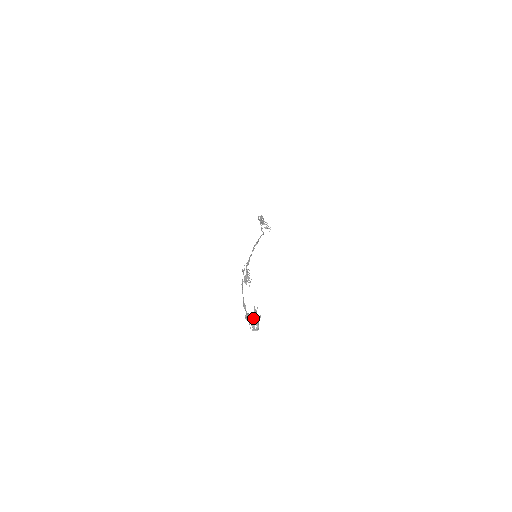
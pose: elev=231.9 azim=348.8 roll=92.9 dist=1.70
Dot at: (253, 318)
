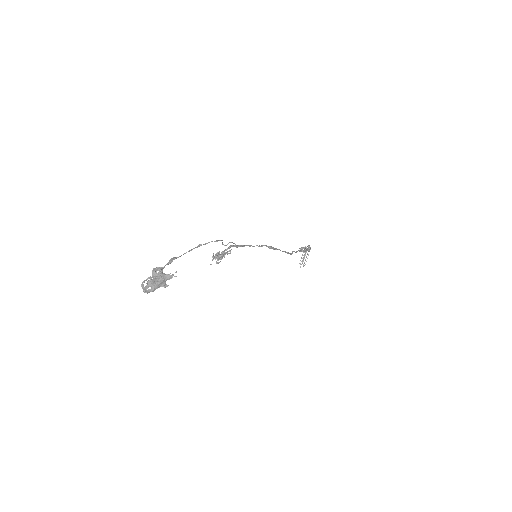
Dot at: (159, 277)
